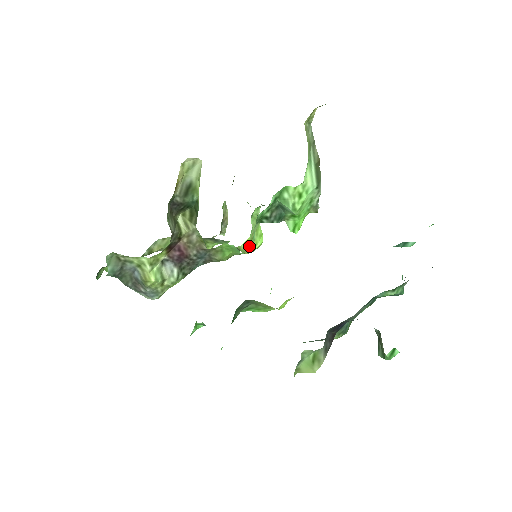
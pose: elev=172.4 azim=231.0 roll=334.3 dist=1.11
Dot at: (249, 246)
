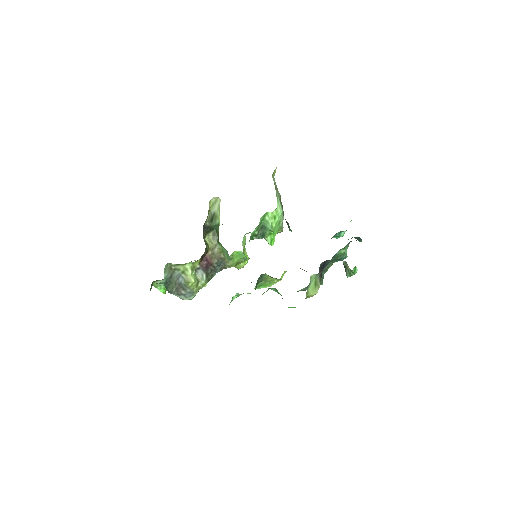
Dot at: occluded
